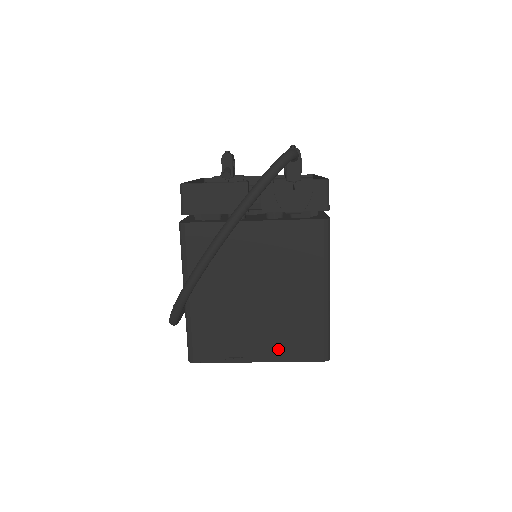
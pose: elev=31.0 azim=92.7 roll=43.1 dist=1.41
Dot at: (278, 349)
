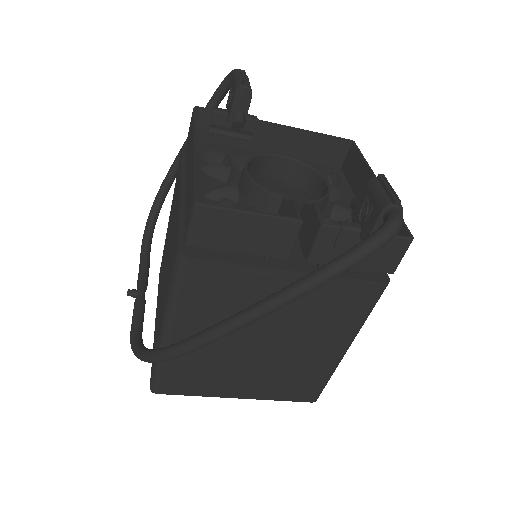
Dot at: (266, 390)
